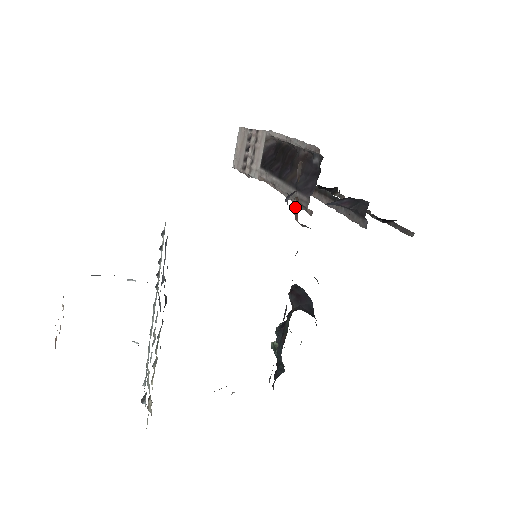
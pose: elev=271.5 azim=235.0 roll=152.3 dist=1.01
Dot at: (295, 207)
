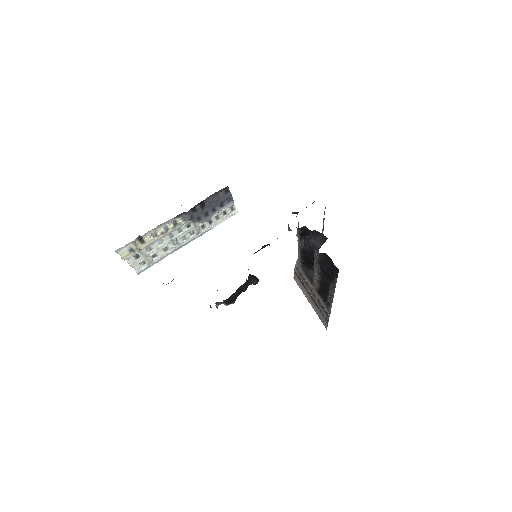
Dot at: occluded
